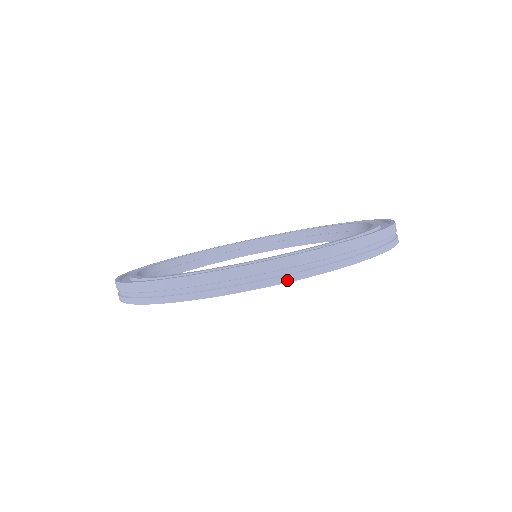
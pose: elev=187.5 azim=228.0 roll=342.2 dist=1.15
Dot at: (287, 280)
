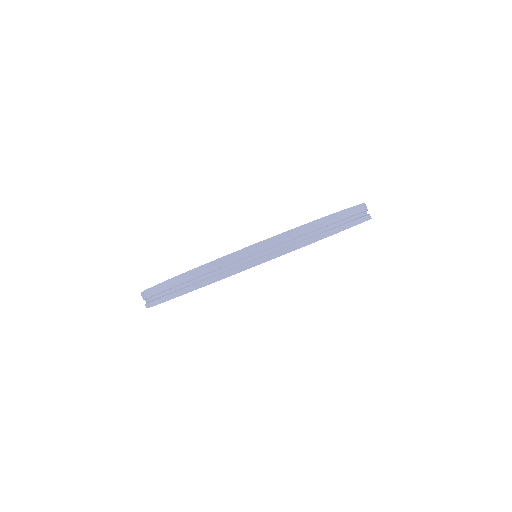
Dot at: (345, 228)
